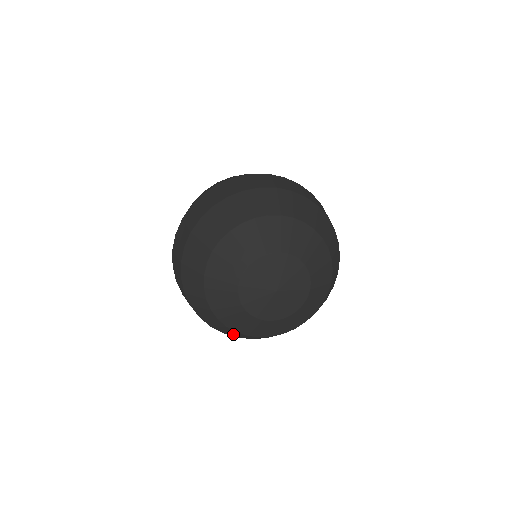
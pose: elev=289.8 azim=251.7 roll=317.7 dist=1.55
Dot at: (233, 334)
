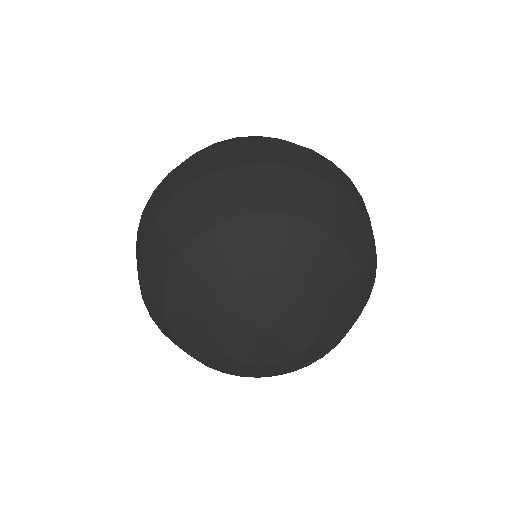
Dot at: (163, 329)
